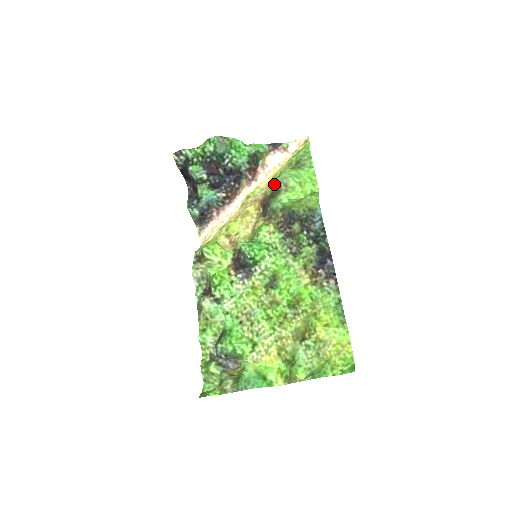
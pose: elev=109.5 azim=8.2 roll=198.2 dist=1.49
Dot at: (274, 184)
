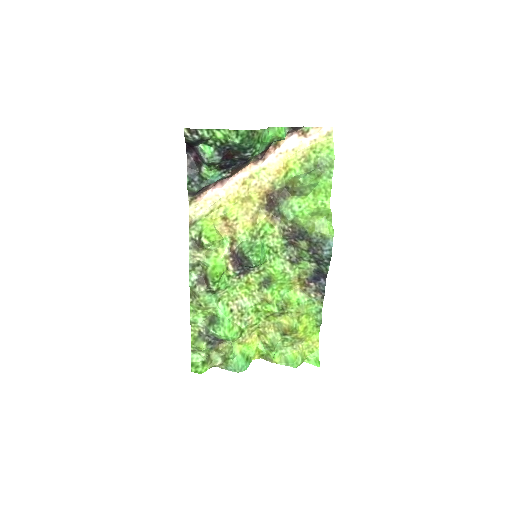
Dot at: (285, 177)
